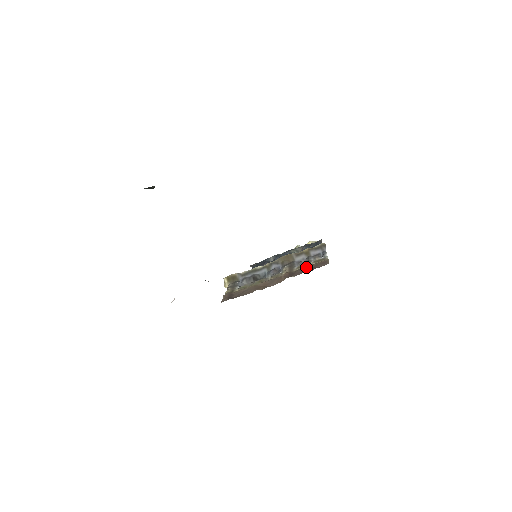
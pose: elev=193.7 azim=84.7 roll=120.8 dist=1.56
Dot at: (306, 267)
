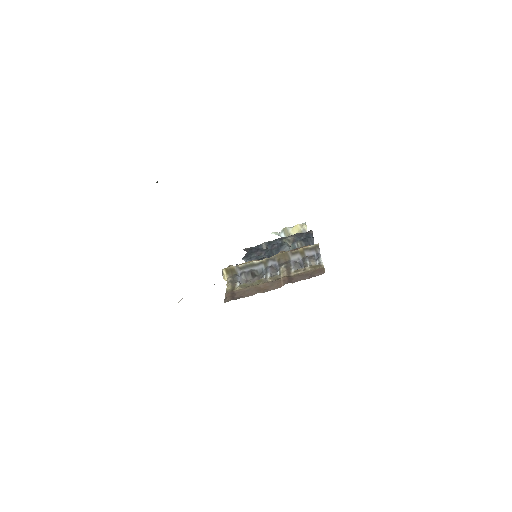
Dot at: (303, 273)
